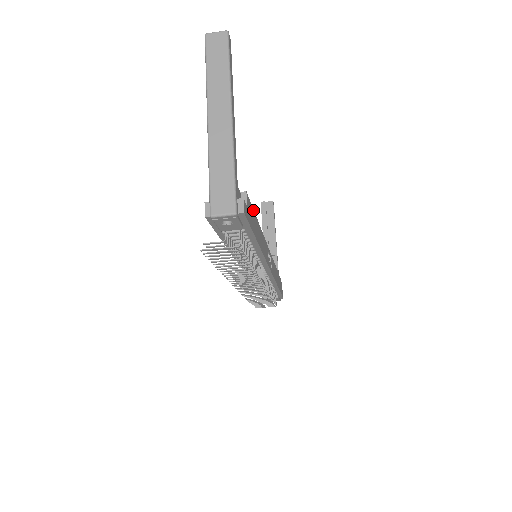
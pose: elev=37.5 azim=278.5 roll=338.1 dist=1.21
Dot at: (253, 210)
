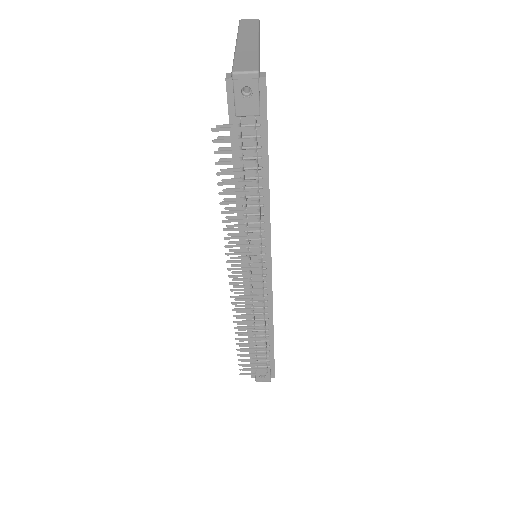
Dot at: occluded
